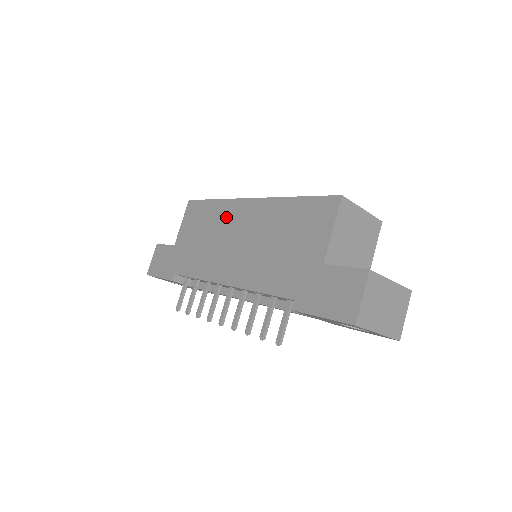
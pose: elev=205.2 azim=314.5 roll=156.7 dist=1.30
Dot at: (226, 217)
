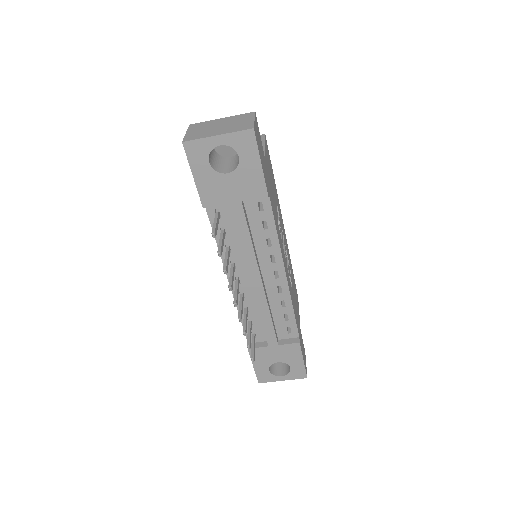
Dot at: occluded
